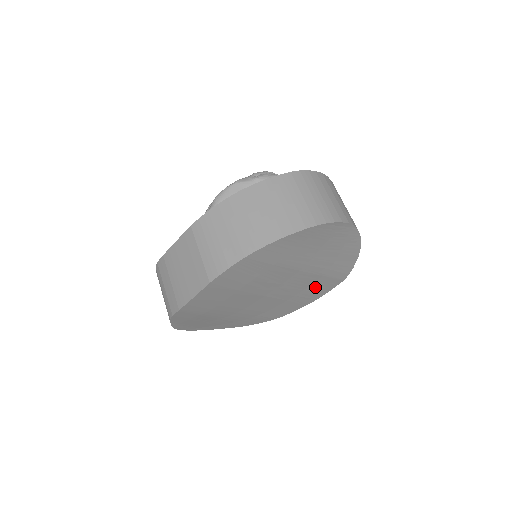
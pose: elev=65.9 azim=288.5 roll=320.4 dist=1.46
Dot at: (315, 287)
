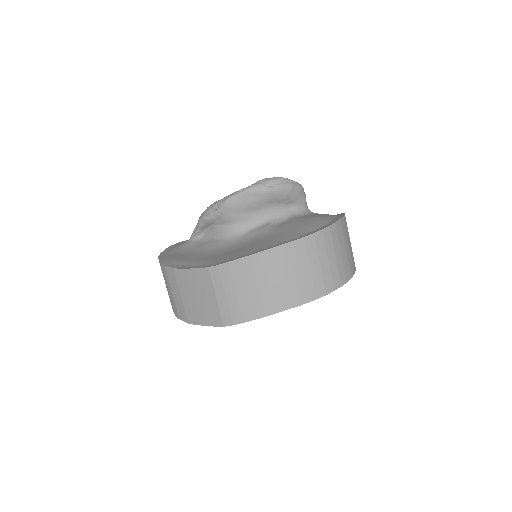
Dot at: occluded
